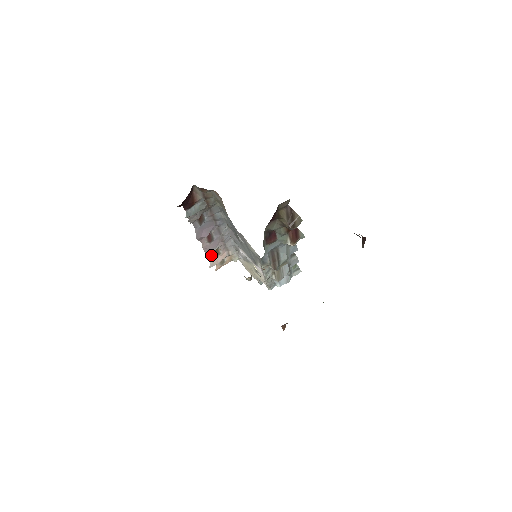
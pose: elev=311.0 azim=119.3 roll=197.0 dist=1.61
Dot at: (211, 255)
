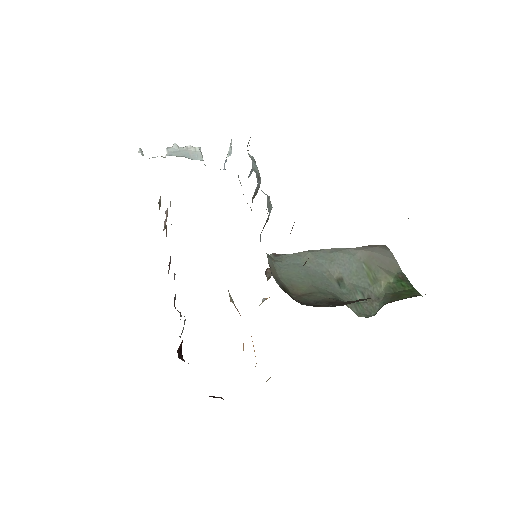
Dot at: occluded
